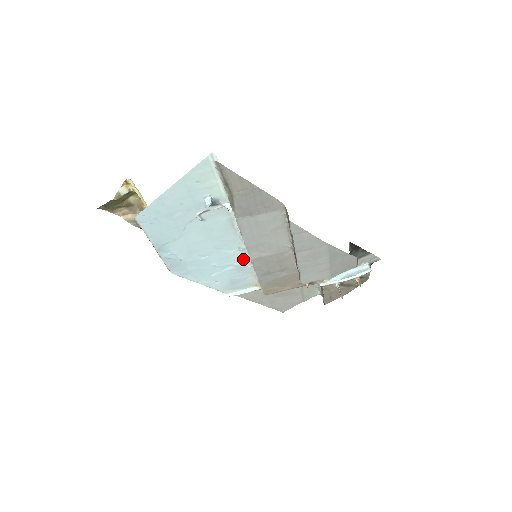
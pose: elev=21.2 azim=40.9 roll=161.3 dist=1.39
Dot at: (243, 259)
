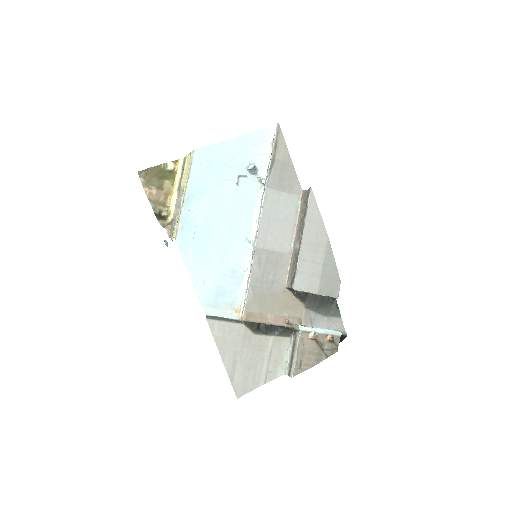
Dot at: (243, 258)
